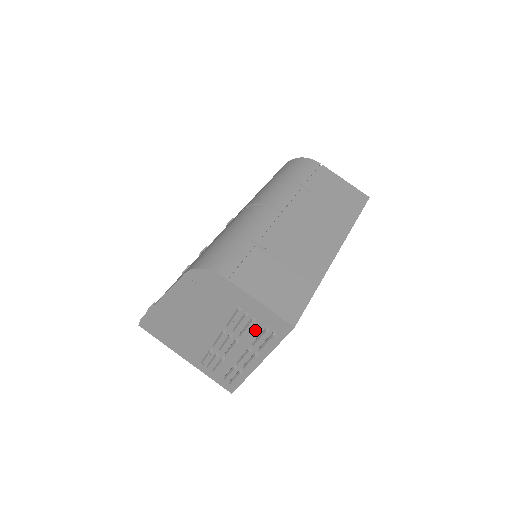
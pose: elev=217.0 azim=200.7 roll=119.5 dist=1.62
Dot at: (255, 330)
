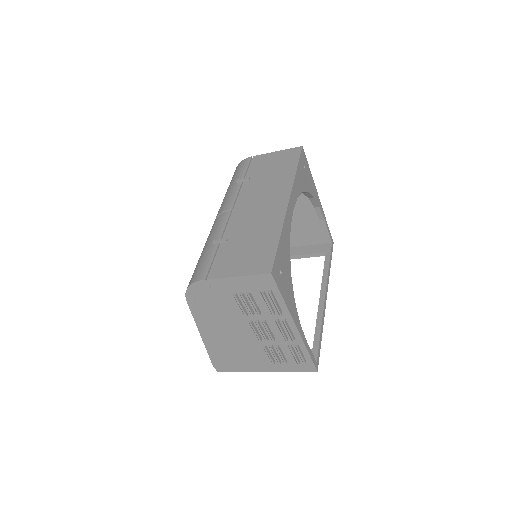
Dot at: (260, 301)
